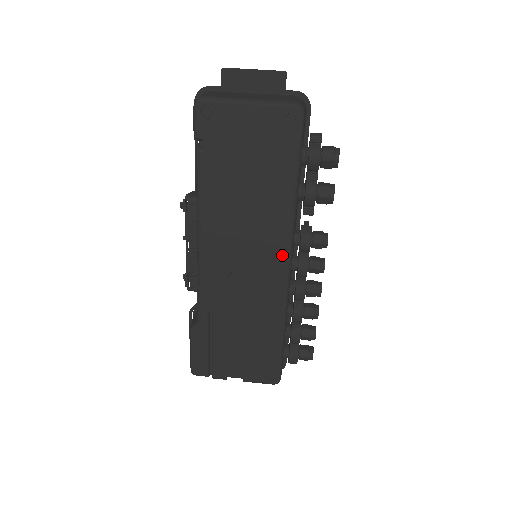
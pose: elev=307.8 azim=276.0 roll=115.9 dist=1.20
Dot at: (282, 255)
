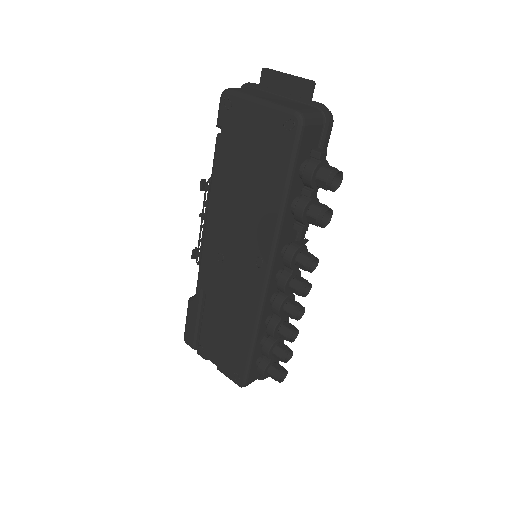
Dot at: (263, 260)
